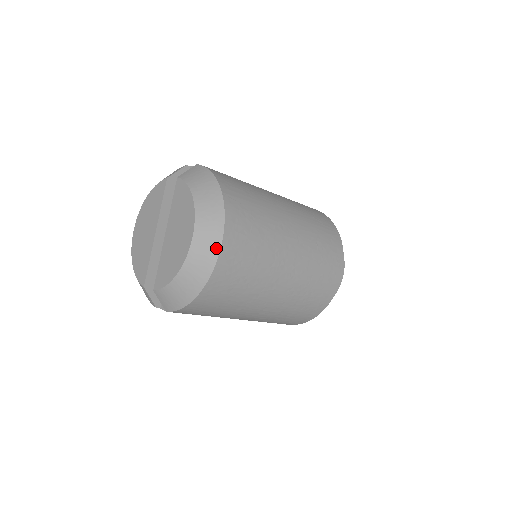
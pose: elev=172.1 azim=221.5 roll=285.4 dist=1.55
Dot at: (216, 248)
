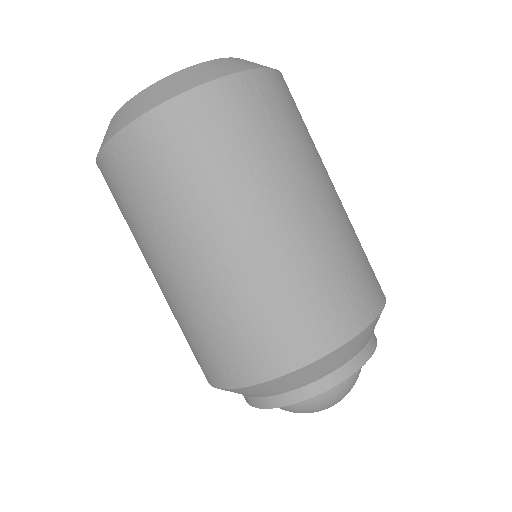
Dot at: (159, 101)
